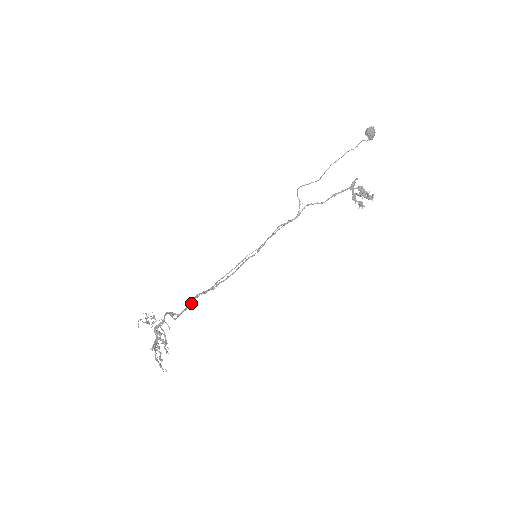
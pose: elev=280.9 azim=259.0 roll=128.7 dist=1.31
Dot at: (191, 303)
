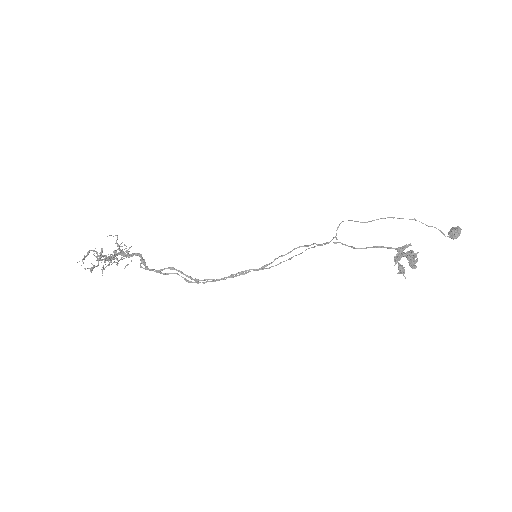
Dot at: occluded
